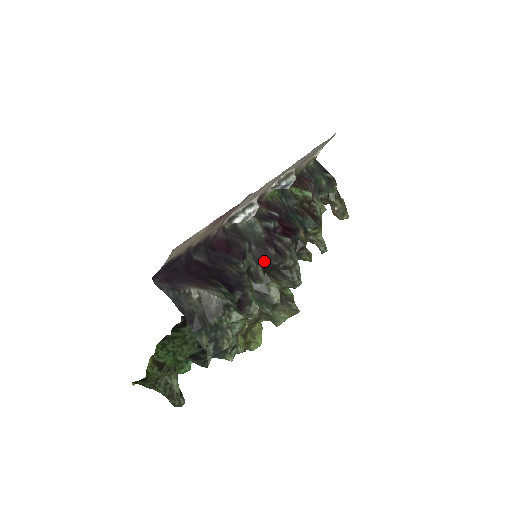
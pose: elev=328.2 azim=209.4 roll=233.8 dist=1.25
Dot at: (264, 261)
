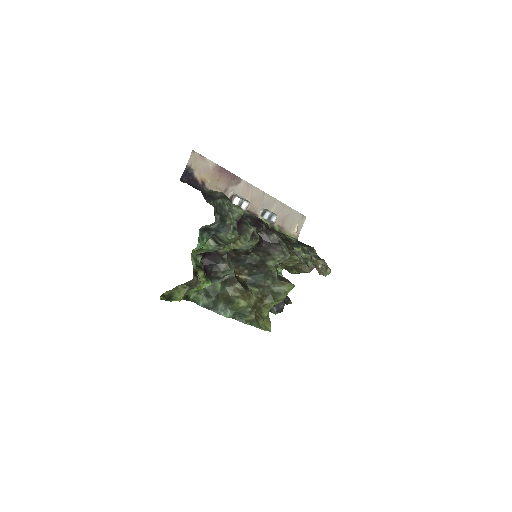
Dot at: (257, 228)
